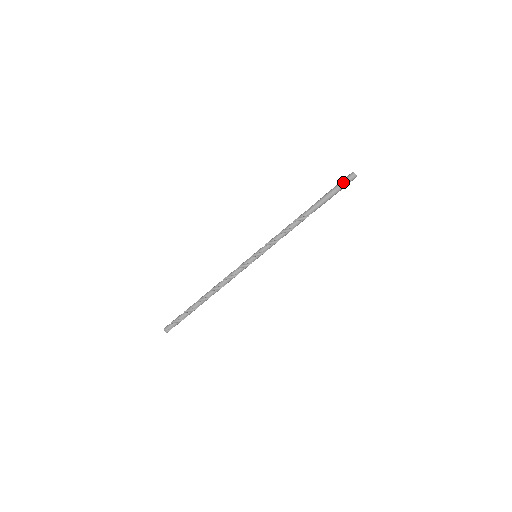
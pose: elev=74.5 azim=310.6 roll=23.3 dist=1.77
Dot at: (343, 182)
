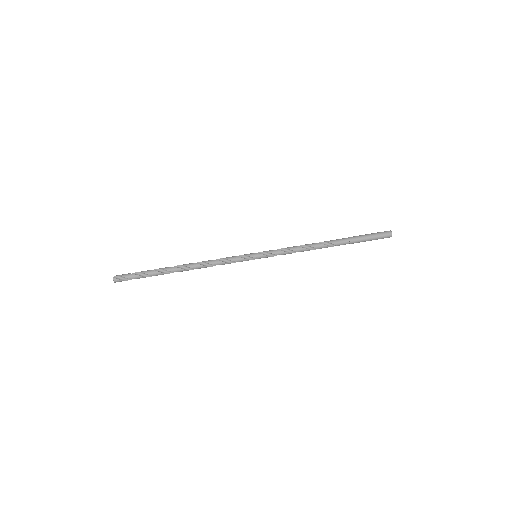
Dot at: occluded
